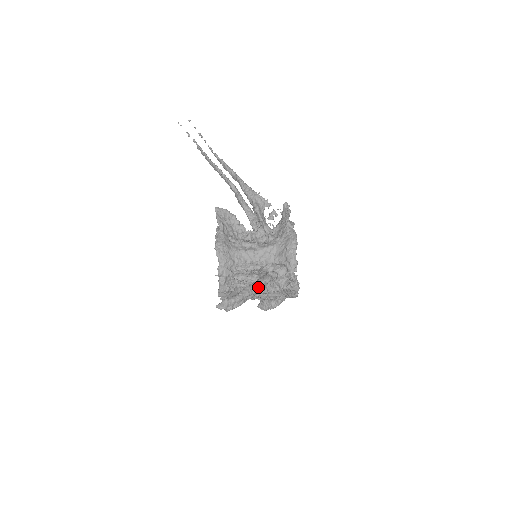
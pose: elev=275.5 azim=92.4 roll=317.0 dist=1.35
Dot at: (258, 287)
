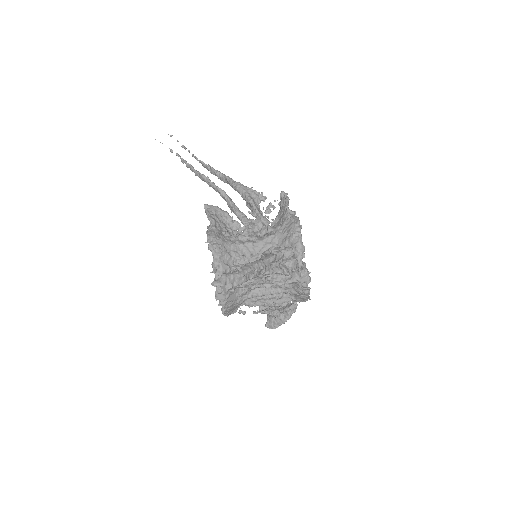
Dot at: (261, 264)
